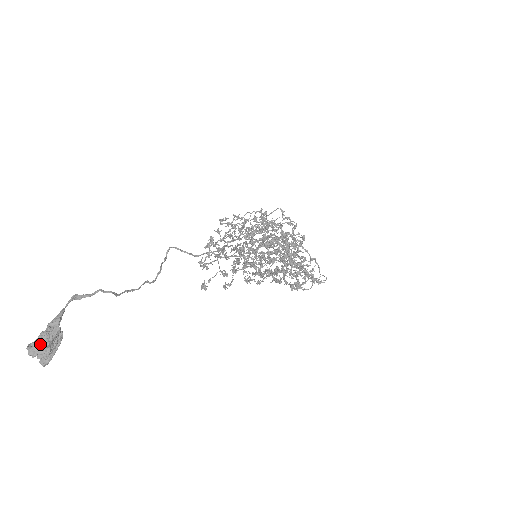
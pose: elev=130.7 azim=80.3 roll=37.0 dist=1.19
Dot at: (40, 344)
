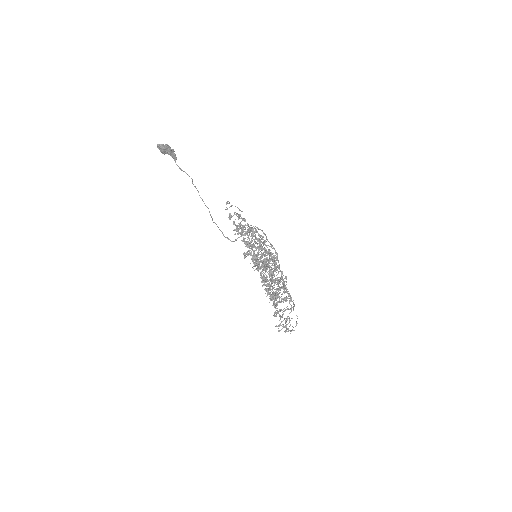
Dot at: occluded
